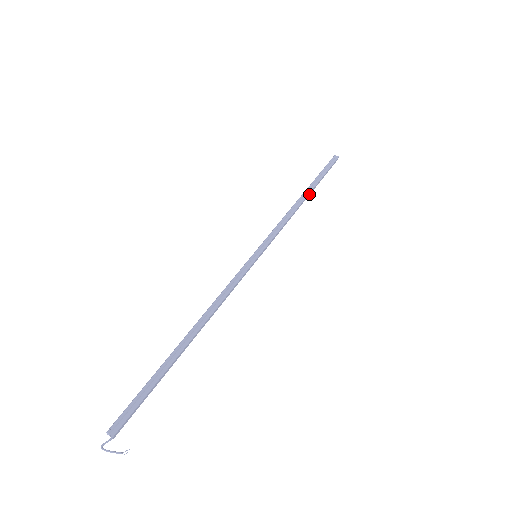
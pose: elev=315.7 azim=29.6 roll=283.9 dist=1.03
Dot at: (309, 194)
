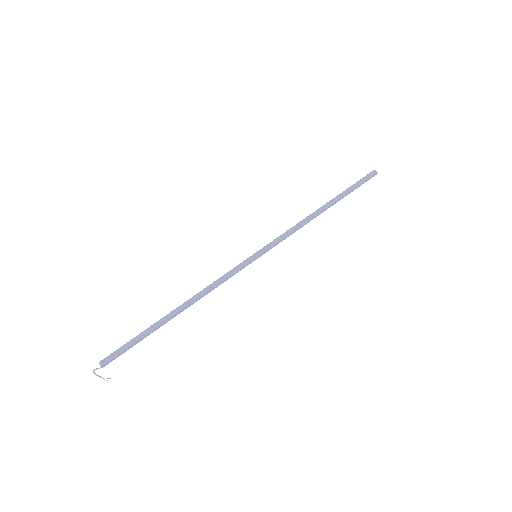
Dot at: (330, 206)
